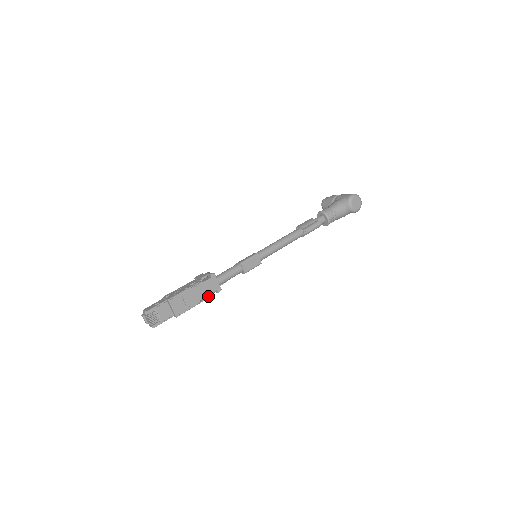
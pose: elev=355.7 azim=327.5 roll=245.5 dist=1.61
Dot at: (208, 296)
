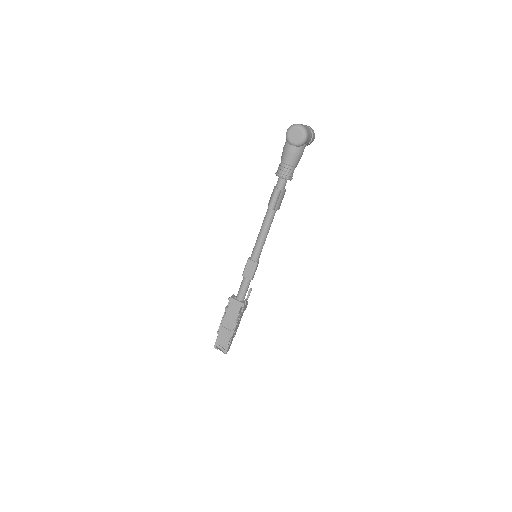
Dot at: (238, 314)
